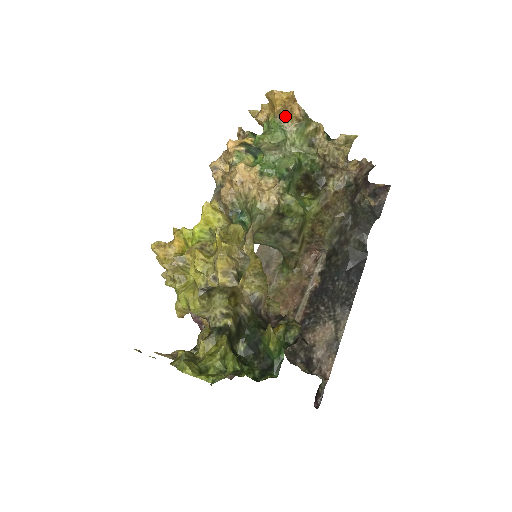
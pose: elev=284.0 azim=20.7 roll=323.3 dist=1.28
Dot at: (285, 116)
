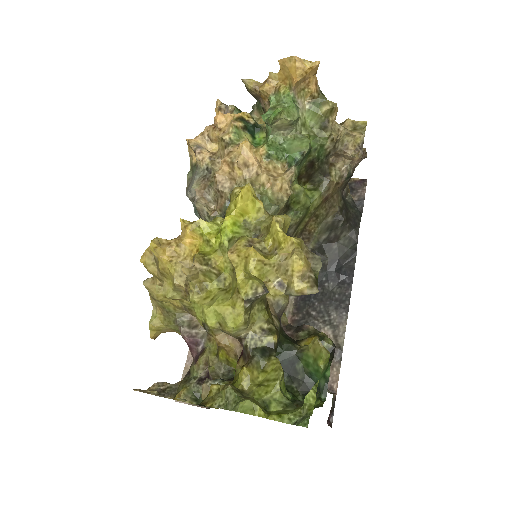
Dot at: (300, 90)
